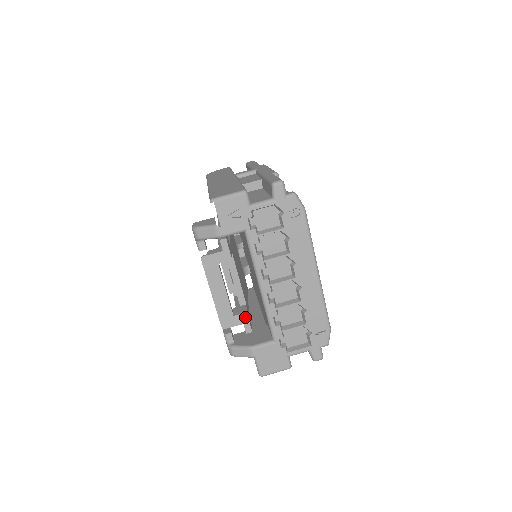
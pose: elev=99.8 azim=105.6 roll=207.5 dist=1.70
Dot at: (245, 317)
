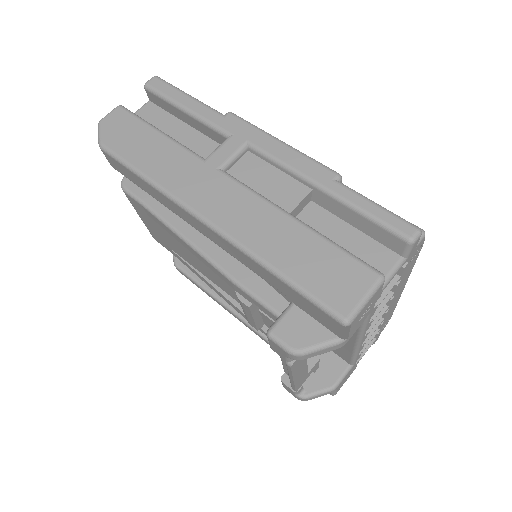
Dot at: (317, 364)
